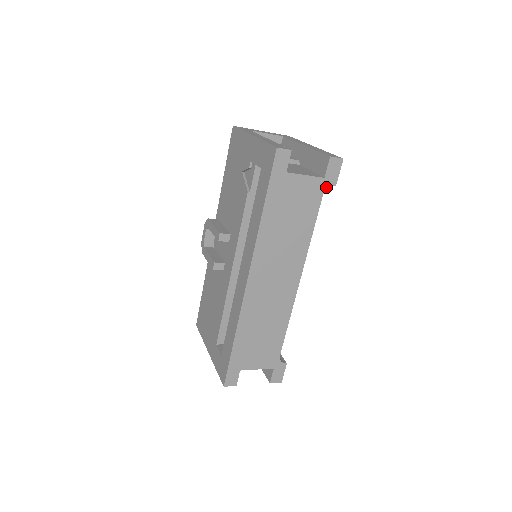
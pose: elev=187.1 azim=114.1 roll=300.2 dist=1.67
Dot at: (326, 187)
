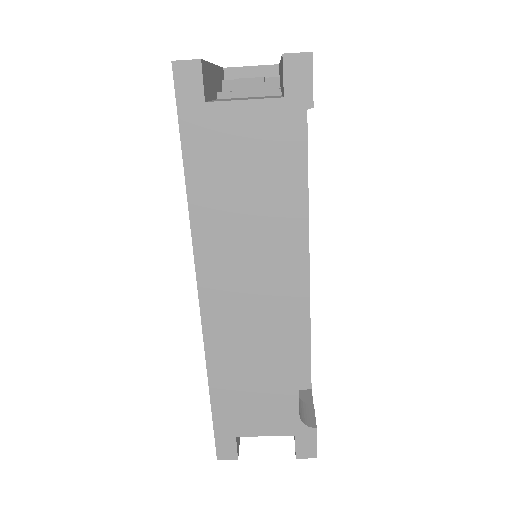
Dot at: (293, 114)
